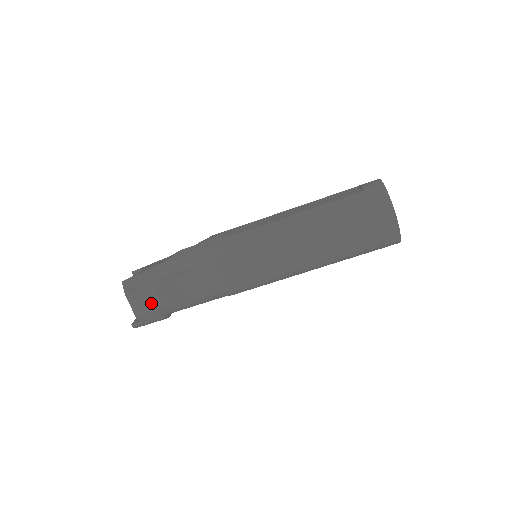
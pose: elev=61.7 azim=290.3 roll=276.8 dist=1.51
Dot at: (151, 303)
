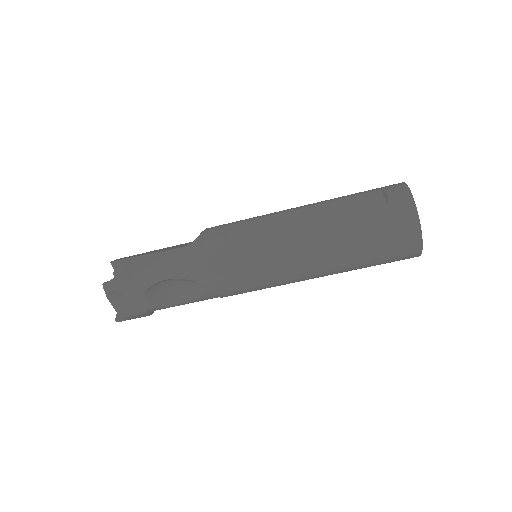
Dot at: (138, 307)
